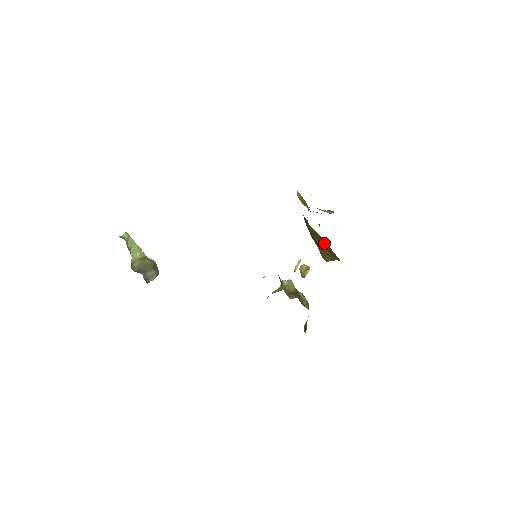
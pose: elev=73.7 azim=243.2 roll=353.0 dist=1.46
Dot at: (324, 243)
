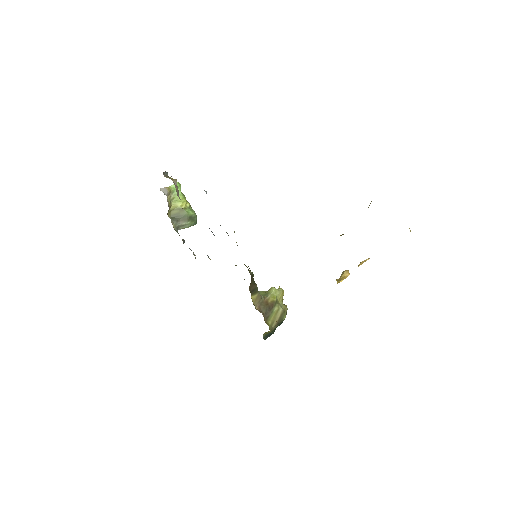
Dot at: occluded
